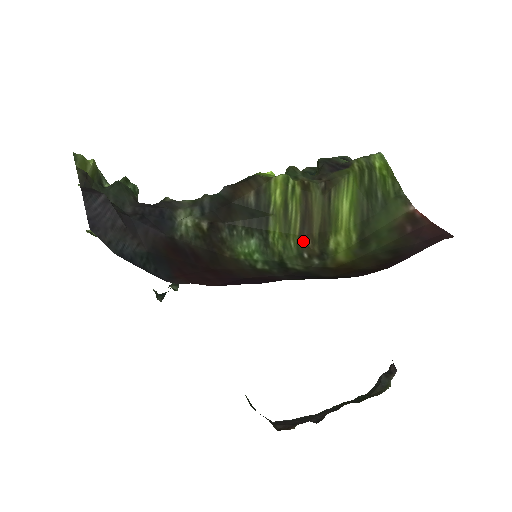
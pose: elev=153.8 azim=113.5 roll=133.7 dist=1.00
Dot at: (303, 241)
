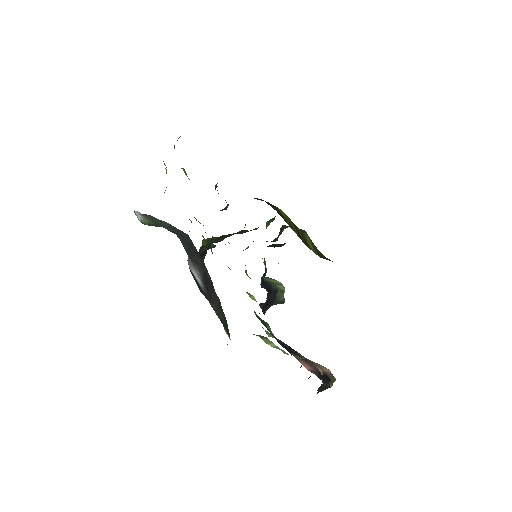
Dot at: occluded
